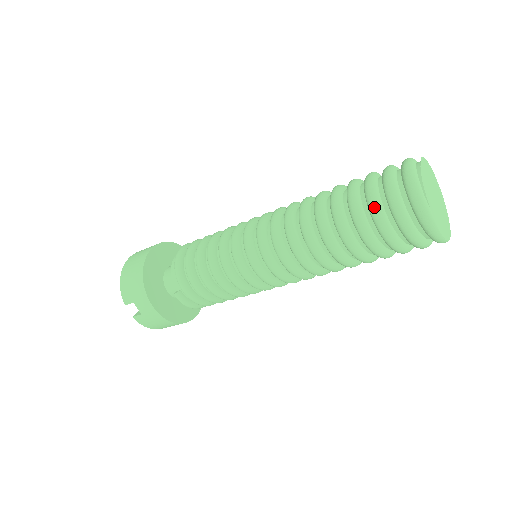
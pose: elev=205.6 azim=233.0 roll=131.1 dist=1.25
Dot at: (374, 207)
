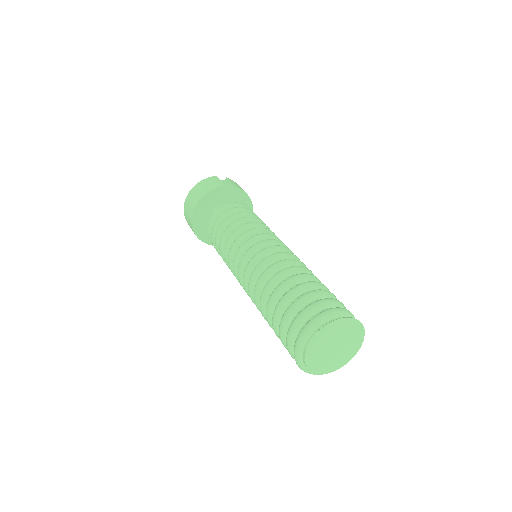
Dot at: occluded
